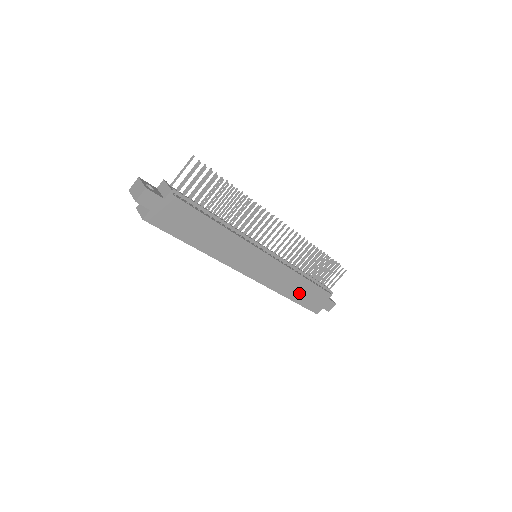
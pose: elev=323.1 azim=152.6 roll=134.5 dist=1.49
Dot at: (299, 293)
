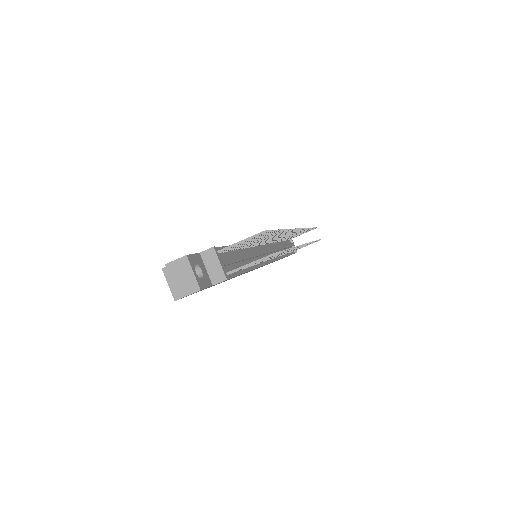
Dot at: occluded
